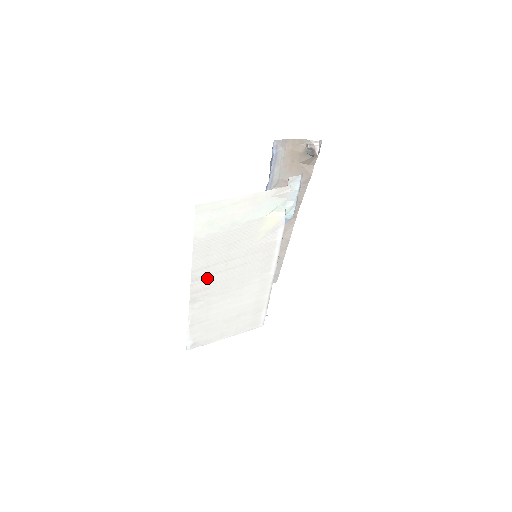
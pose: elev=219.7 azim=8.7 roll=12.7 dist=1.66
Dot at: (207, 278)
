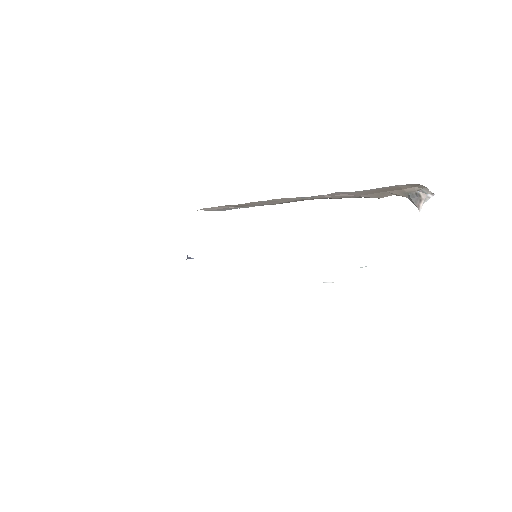
Dot at: occluded
